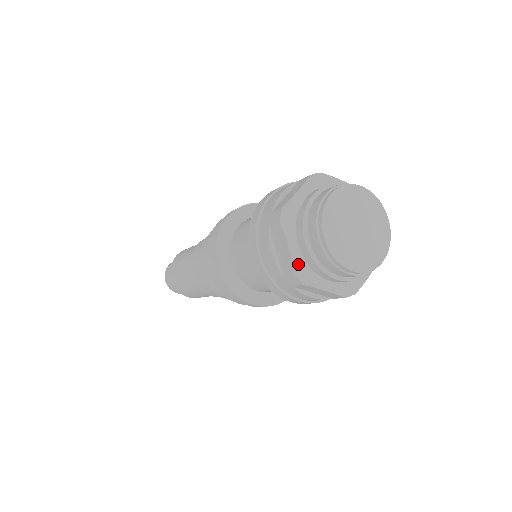
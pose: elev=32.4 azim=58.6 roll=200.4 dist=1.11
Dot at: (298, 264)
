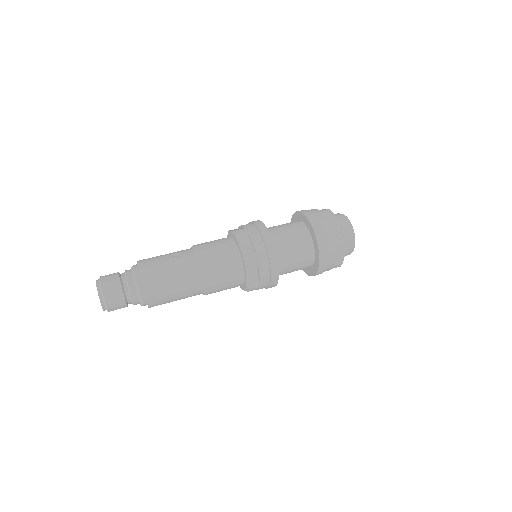
Dot at: (342, 231)
